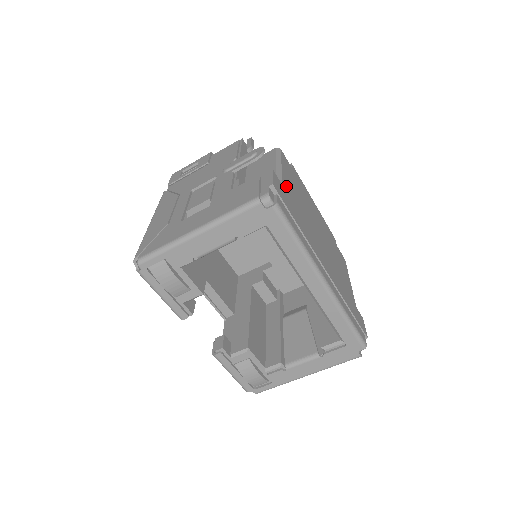
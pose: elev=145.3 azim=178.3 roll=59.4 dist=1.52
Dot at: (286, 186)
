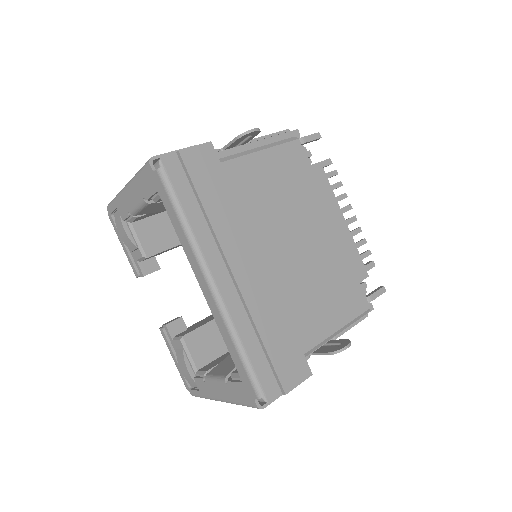
Dot at: (237, 168)
